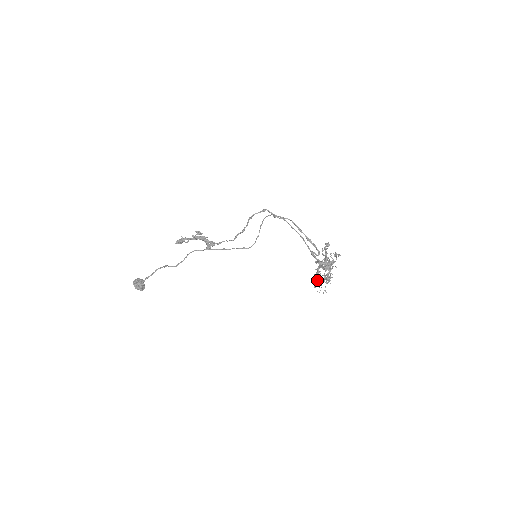
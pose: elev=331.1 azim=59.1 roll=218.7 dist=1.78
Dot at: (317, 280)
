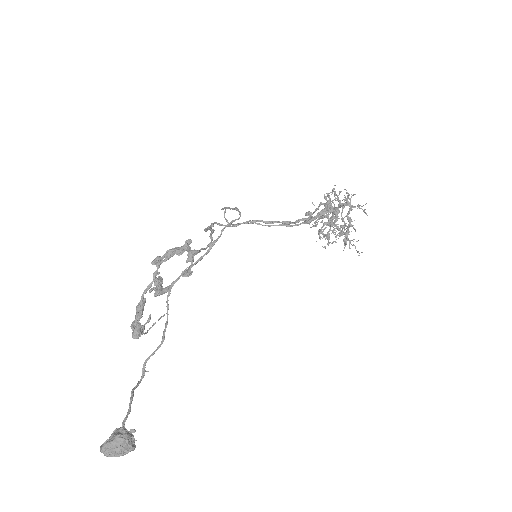
Dot at: (343, 232)
